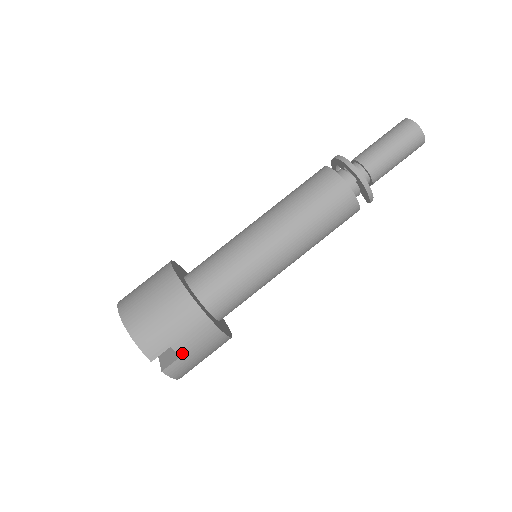
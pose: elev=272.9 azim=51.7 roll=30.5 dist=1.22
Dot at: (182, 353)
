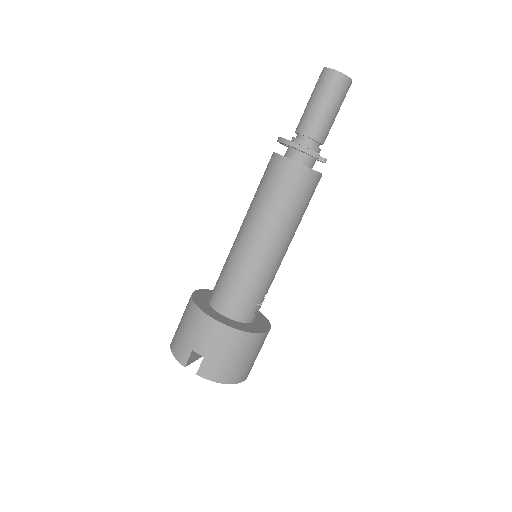
Dot at: (203, 354)
